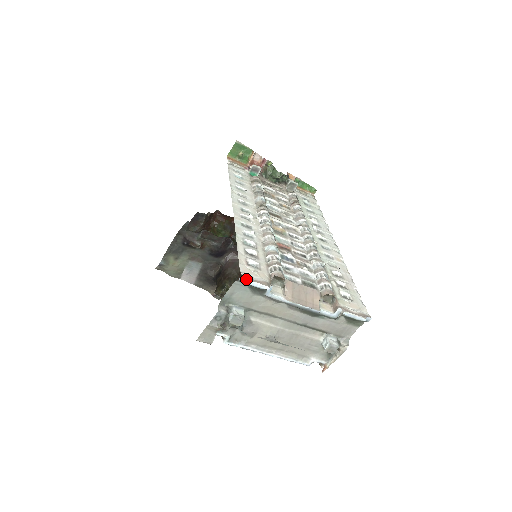
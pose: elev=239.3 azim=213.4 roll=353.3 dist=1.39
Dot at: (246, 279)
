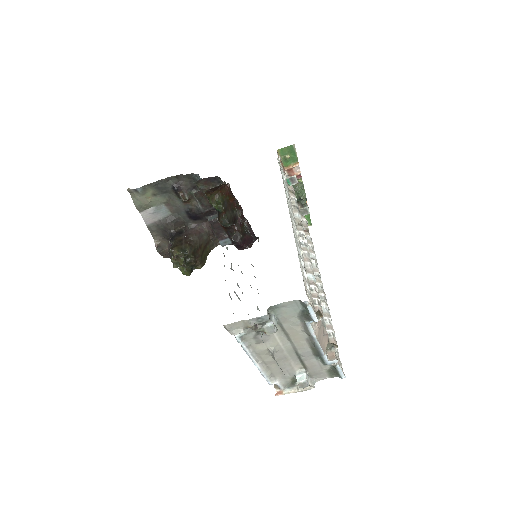
Dot at: (311, 306)
